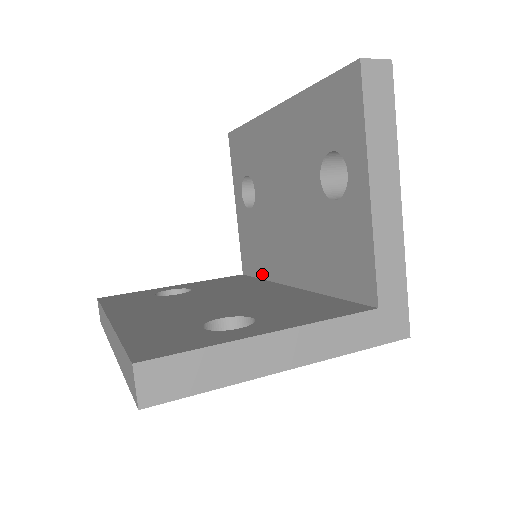
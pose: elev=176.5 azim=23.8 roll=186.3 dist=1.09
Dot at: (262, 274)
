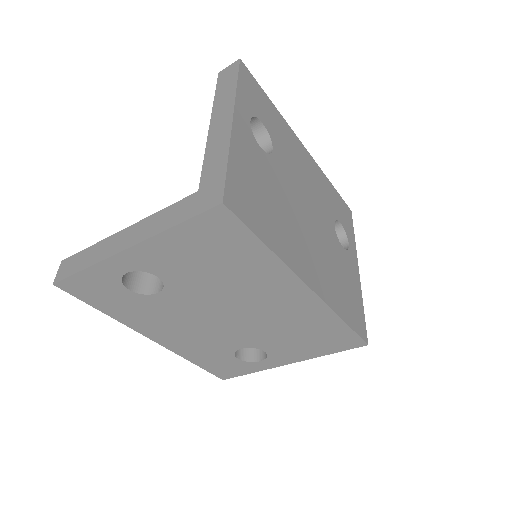
Dot at: occluded
